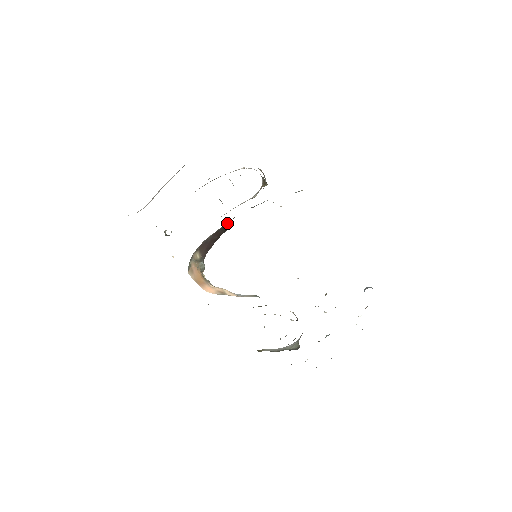
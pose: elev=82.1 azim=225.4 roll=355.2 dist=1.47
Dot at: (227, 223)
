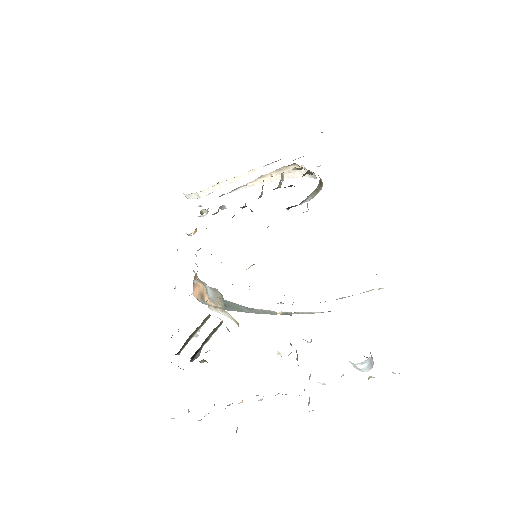
Dot at: occluded
